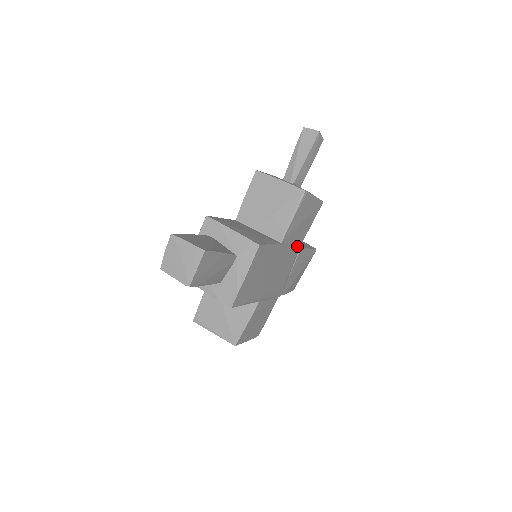
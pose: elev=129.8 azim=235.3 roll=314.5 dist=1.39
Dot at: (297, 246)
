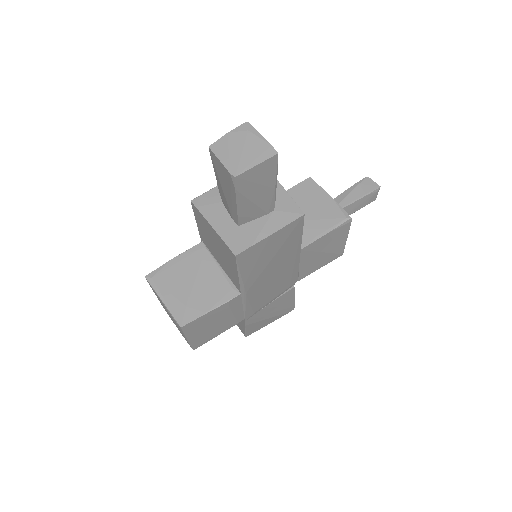
Dot at: (296, 278)
